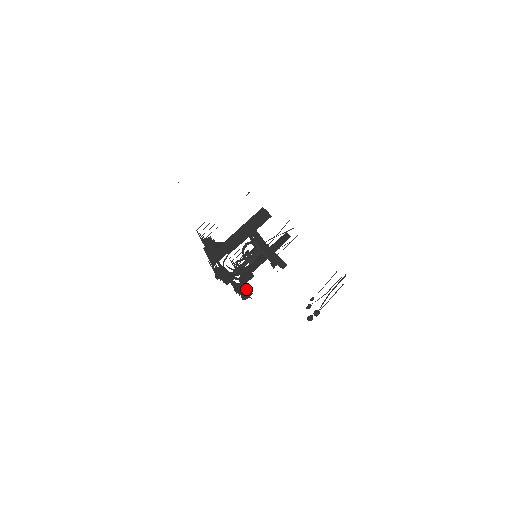
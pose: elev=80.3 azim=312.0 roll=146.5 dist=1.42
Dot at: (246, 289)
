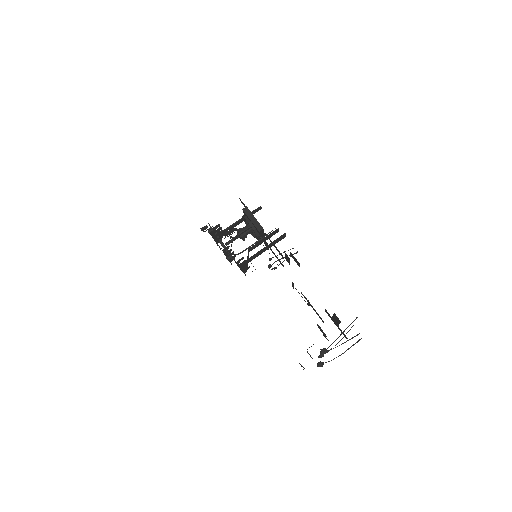
Dot at: occluded
